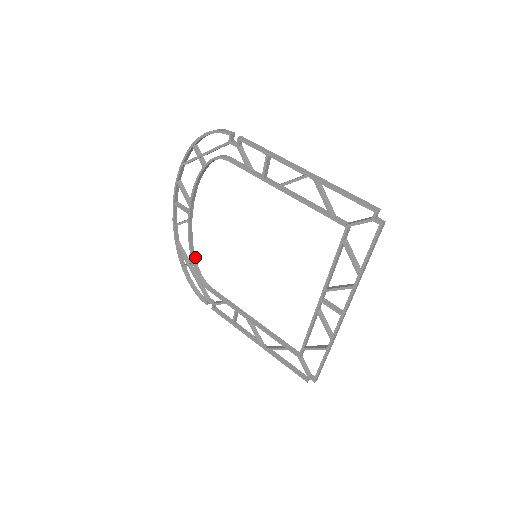
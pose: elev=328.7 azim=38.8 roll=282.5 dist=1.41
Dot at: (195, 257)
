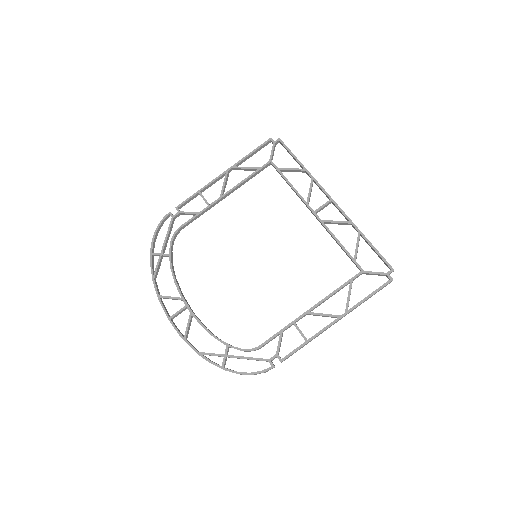
Dot at: (224, 342)
